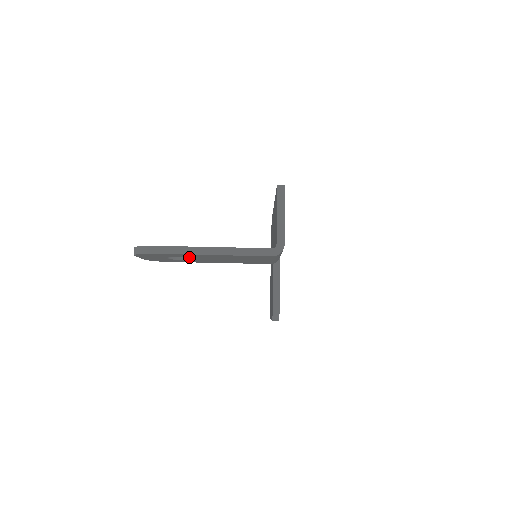
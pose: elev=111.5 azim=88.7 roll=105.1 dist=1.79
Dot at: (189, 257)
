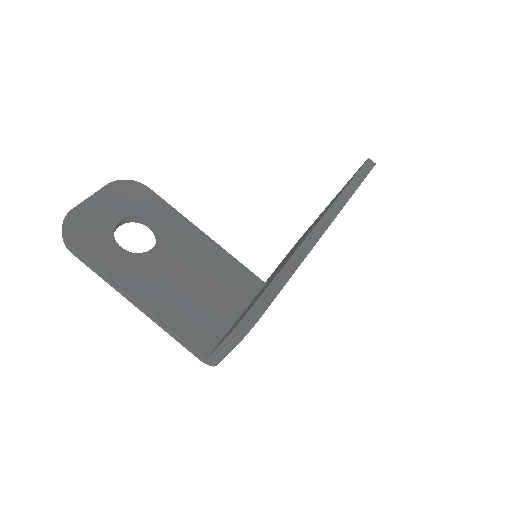
Dot at: occluded
